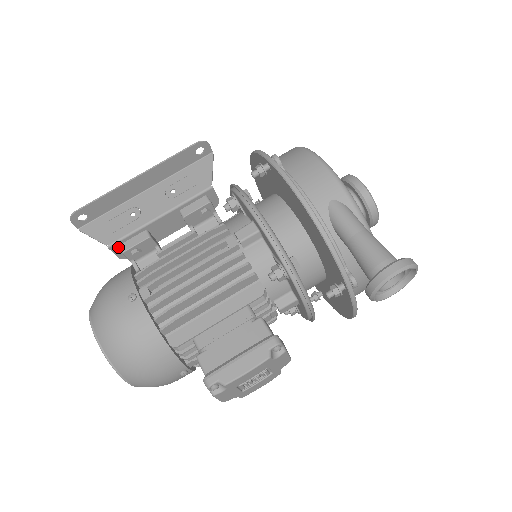
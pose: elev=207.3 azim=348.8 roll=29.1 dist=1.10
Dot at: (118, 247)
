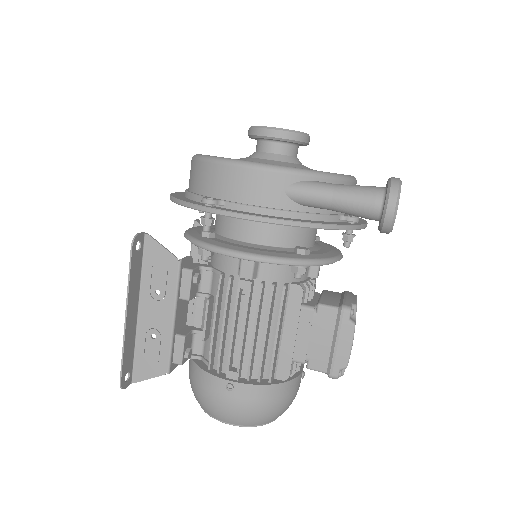
Dot at: (173, 364)
